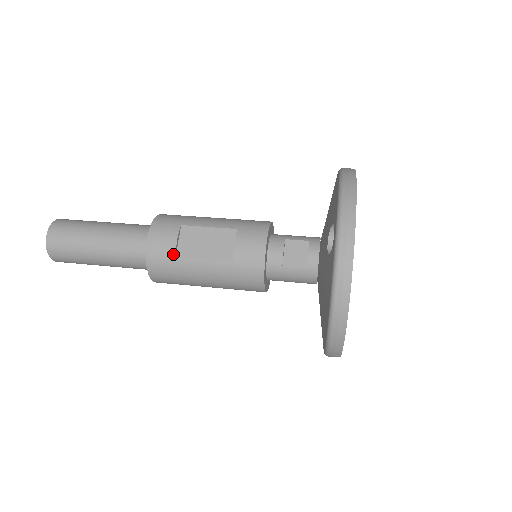
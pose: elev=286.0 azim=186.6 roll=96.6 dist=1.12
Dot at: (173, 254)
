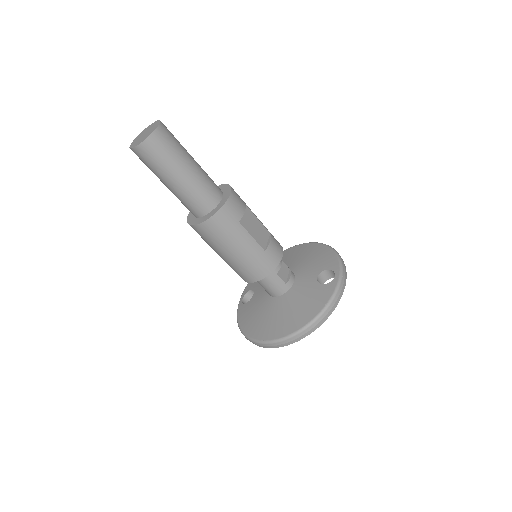
Dot at: (239, 219)
